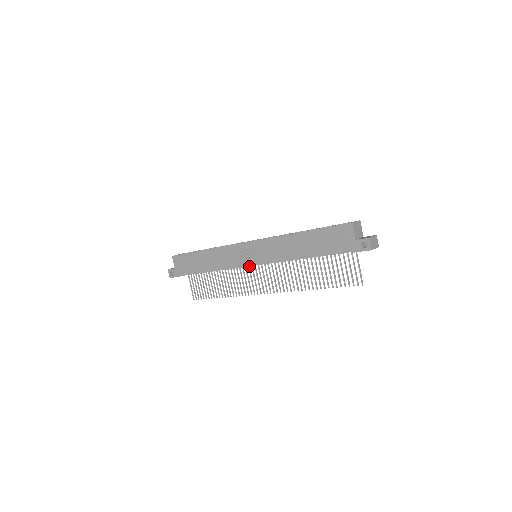
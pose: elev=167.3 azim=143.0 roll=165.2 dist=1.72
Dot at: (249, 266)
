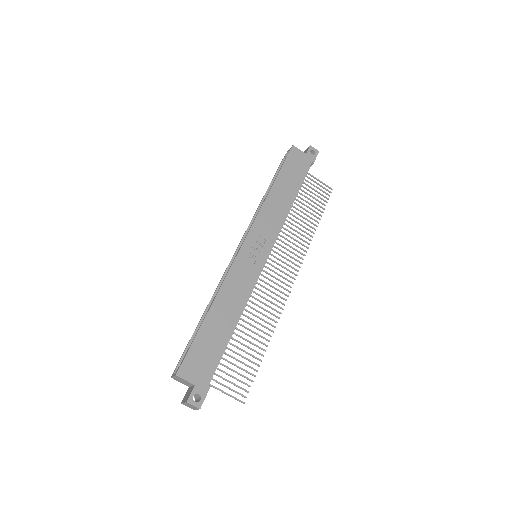
Dot at: occluded
